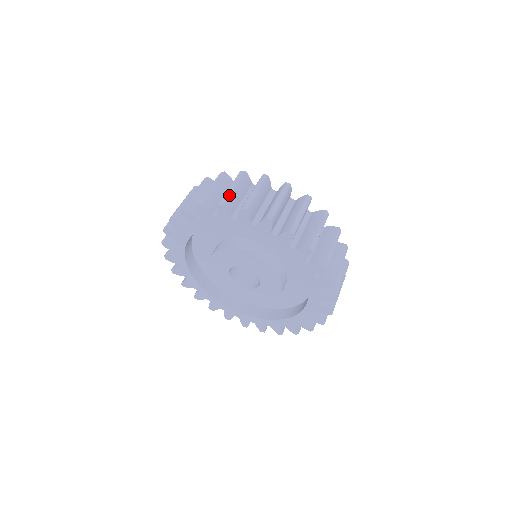
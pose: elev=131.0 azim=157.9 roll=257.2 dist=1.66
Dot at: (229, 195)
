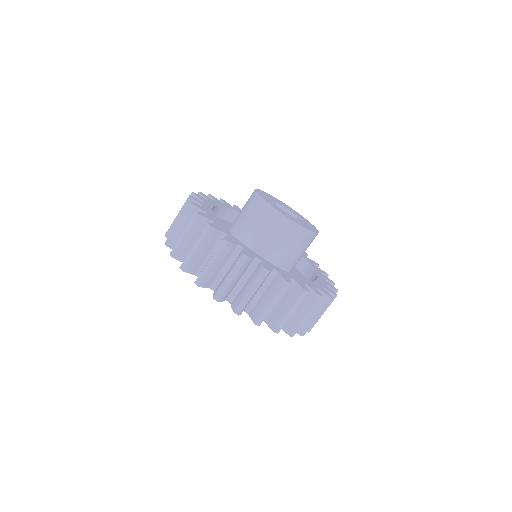
Dot at: (172, 234)
